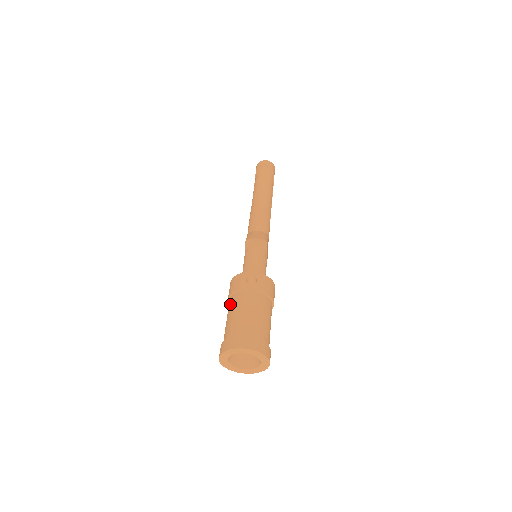
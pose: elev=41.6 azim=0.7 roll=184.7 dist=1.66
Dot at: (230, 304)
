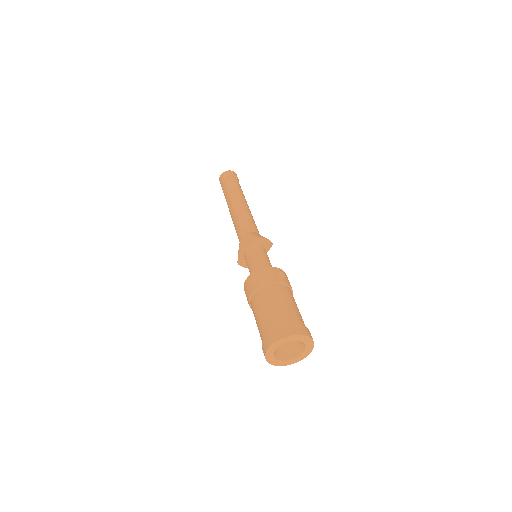
Dot at: (266, 294)
